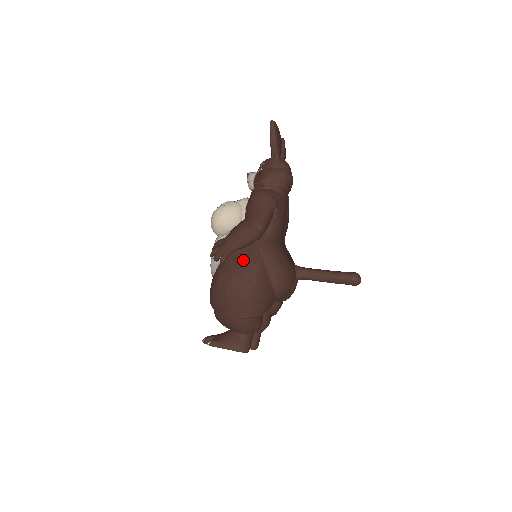
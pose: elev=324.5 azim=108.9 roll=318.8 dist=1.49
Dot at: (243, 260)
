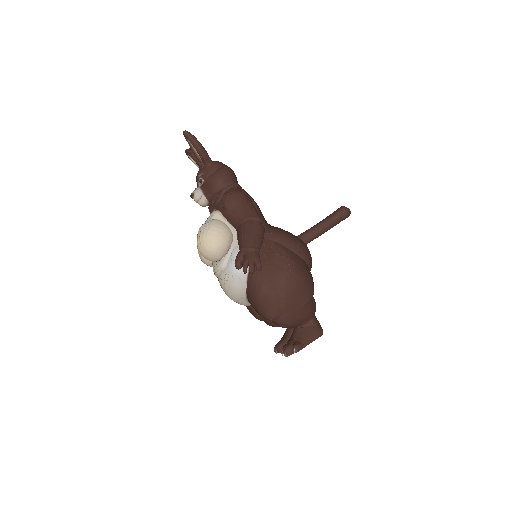
Dot at: (269, 257)
